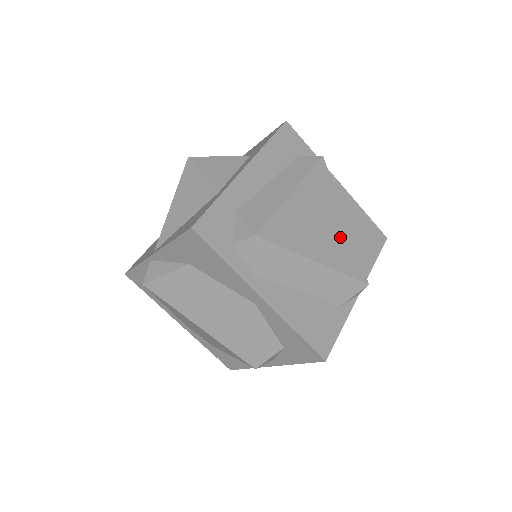
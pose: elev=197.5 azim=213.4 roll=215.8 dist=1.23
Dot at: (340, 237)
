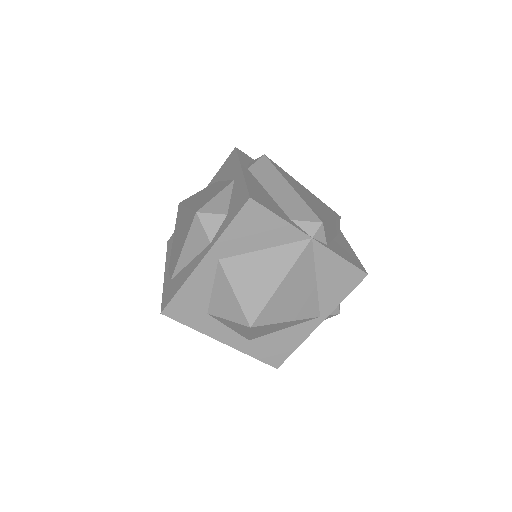
Dot at: (320, 210)
